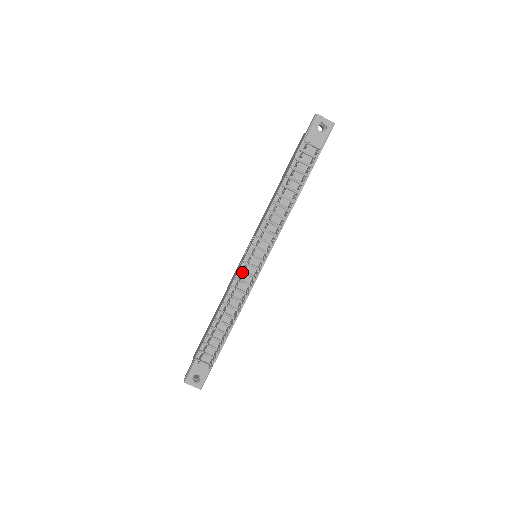
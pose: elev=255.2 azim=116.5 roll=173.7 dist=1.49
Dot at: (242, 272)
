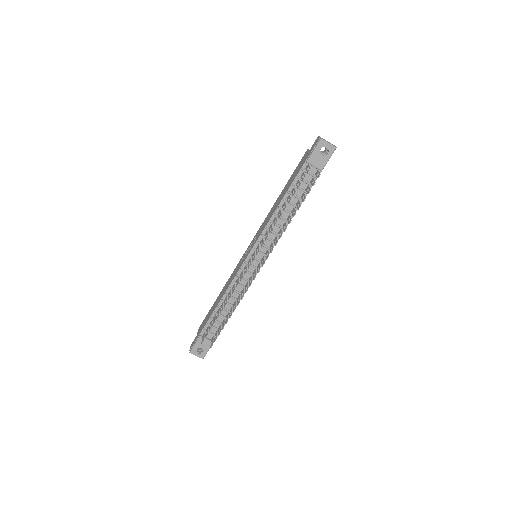
Dot at: (243, 270)
